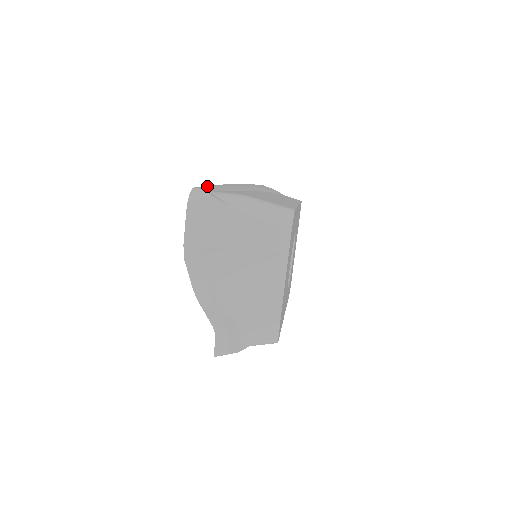
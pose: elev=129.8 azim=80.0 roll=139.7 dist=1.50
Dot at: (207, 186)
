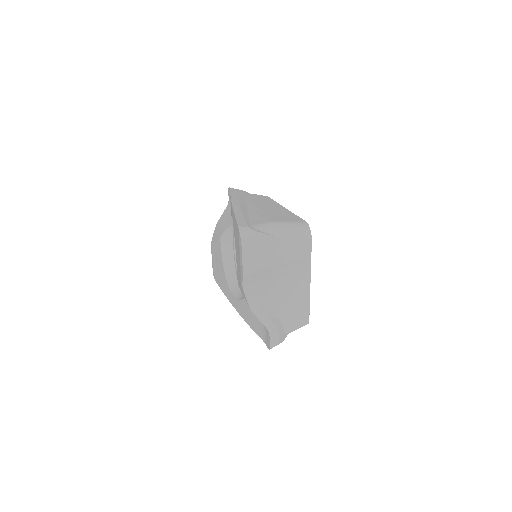
Dot at: (238, 219)
